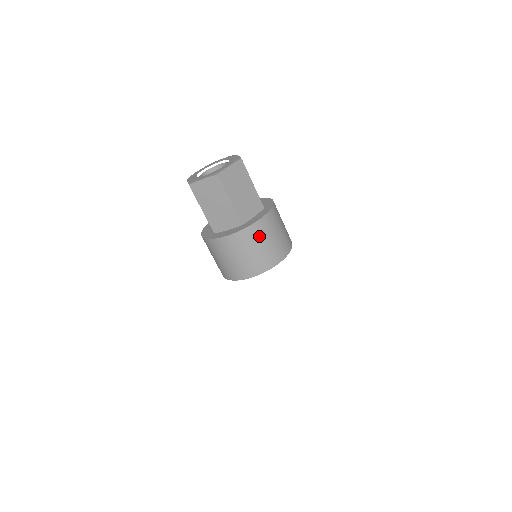
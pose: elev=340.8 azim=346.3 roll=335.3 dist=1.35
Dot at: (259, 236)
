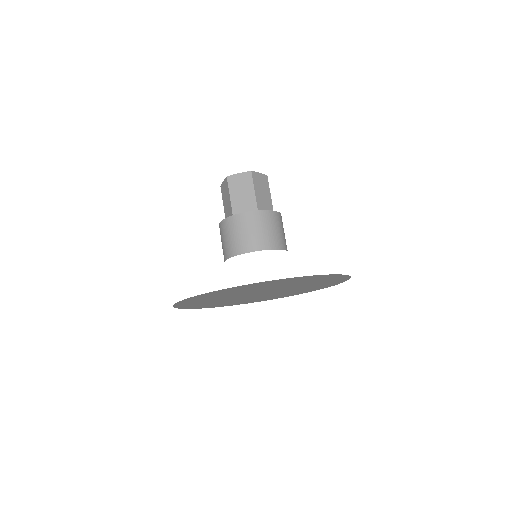
Dot at: (236, 226)
